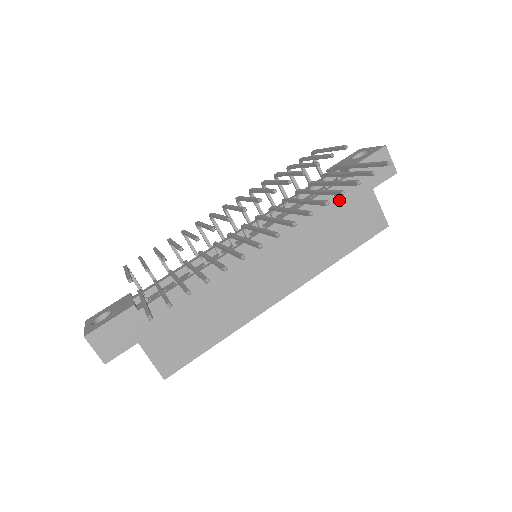
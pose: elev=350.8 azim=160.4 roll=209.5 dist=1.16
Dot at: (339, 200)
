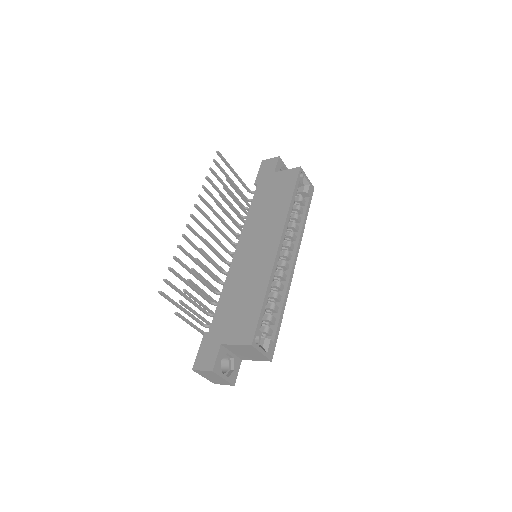
Dot at: (262, 194)
